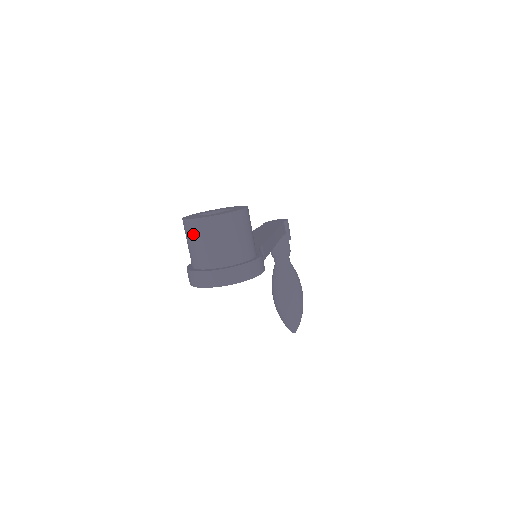
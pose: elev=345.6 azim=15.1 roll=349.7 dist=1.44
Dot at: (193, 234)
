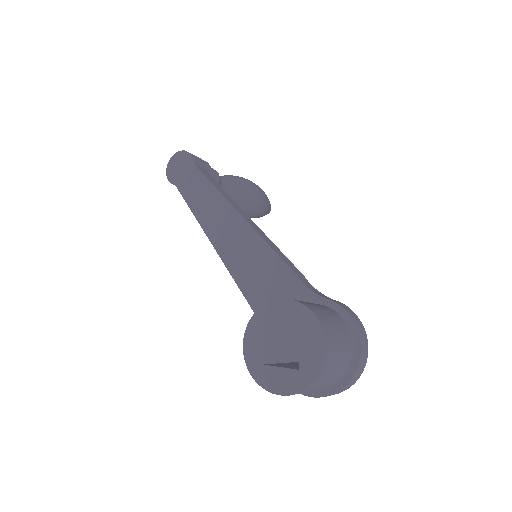
Dot at: occluded
